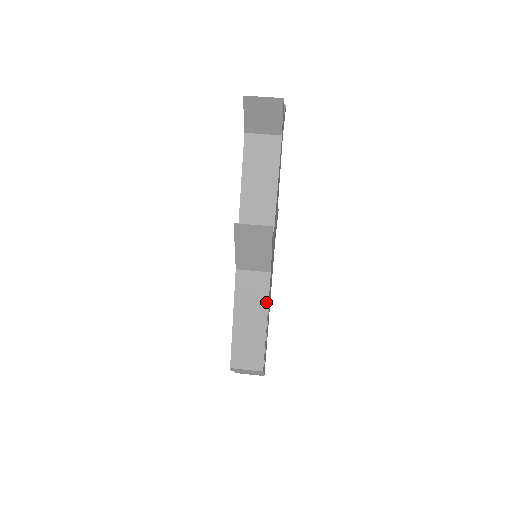
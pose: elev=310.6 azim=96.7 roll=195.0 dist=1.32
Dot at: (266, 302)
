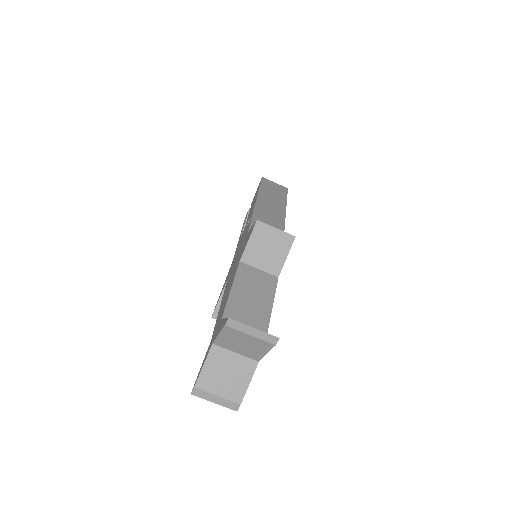
Dot at: occluded
